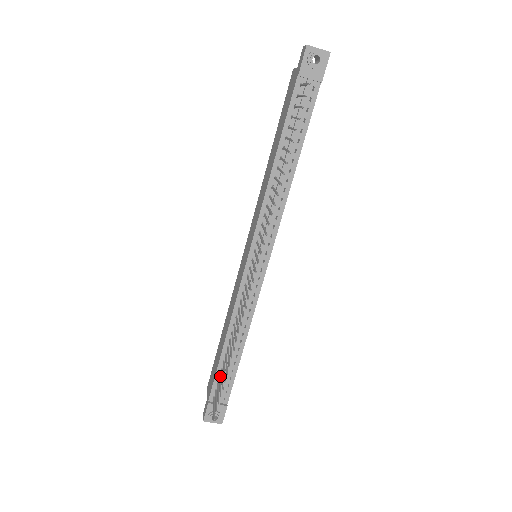
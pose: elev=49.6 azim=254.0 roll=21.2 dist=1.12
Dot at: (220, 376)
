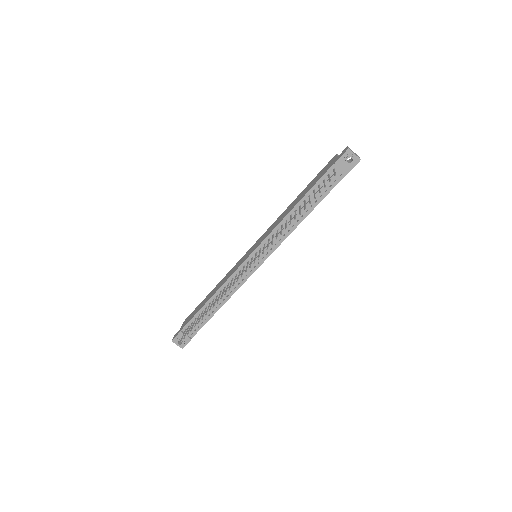
Dot at: (196, 318)
